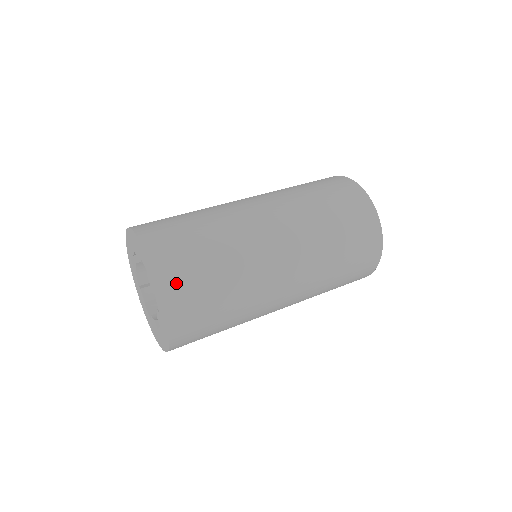
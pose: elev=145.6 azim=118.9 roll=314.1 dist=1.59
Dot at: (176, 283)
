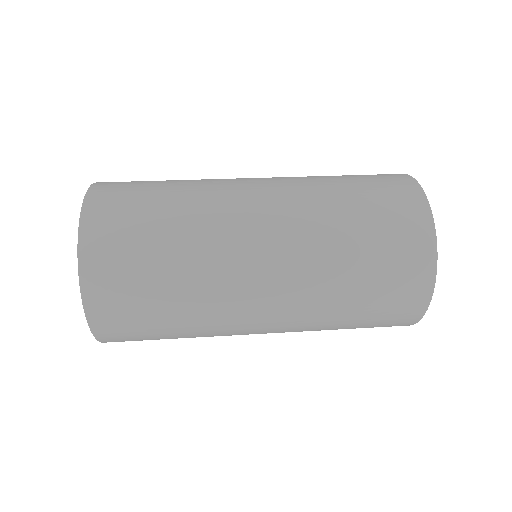
Dot at: (109, 193)
